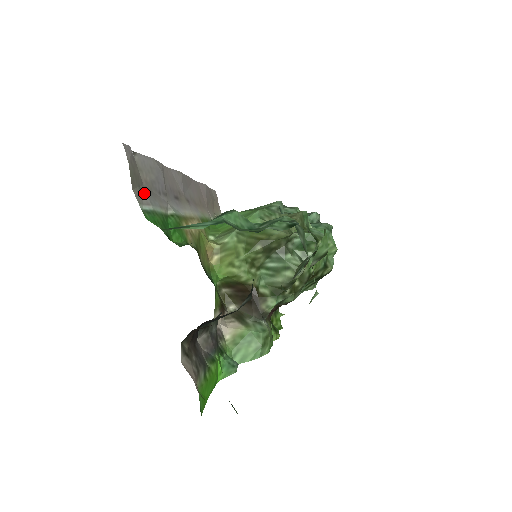
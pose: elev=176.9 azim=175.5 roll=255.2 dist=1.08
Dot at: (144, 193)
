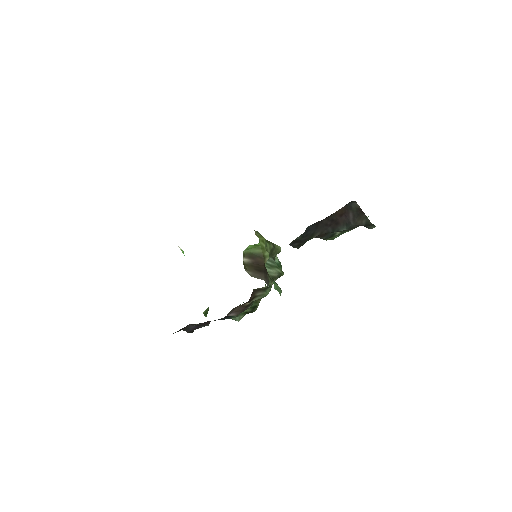
Dot at: occluded
